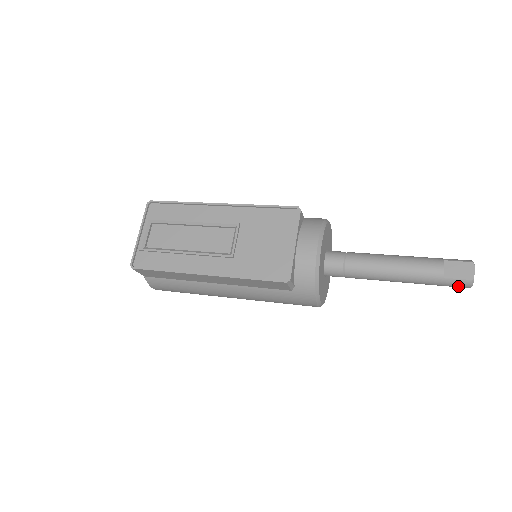
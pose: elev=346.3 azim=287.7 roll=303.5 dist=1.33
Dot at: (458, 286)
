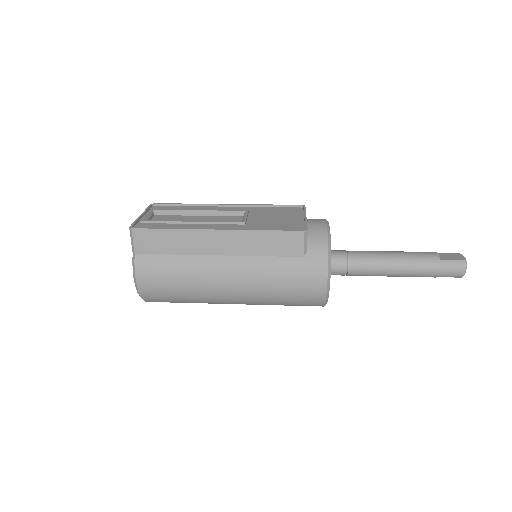
Dot at: (454, 270)
